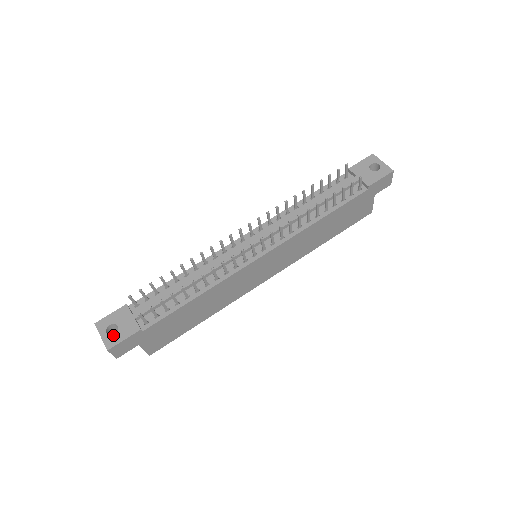
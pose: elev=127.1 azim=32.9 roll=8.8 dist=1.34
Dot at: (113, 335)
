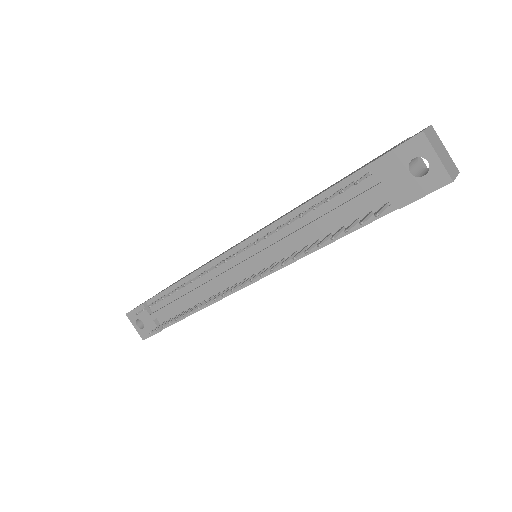
Dot at: (142, 329)
